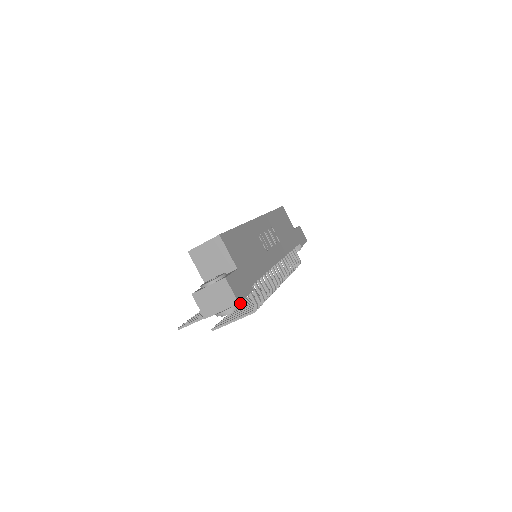
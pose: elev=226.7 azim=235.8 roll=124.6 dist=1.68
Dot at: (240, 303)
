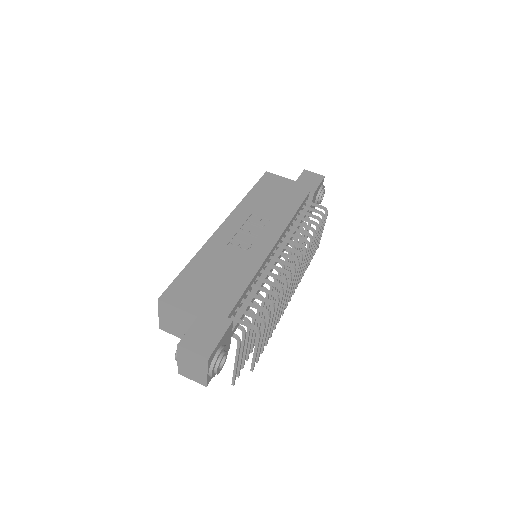
Dot at: (220, 350)
